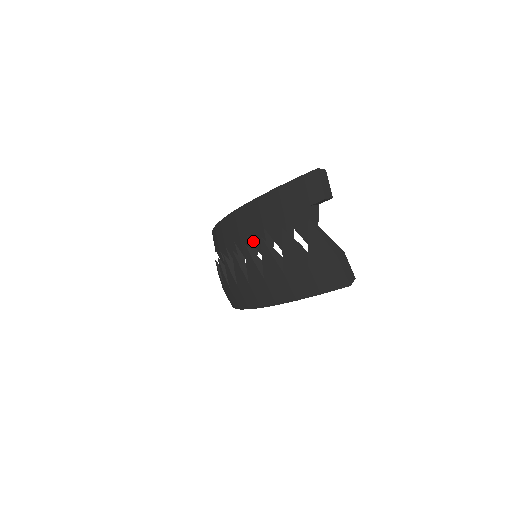
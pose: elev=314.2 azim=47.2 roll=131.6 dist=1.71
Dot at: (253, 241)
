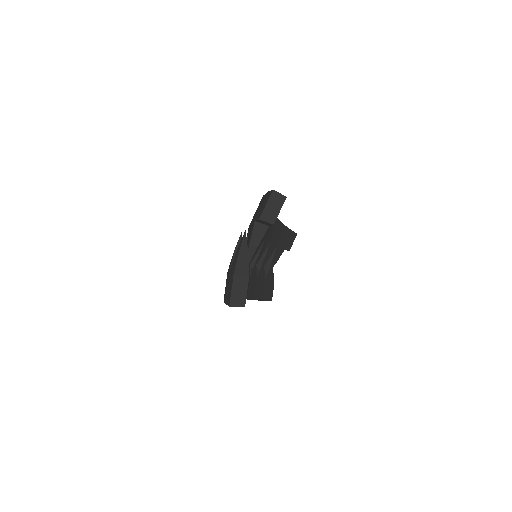
Dot at: occluded
